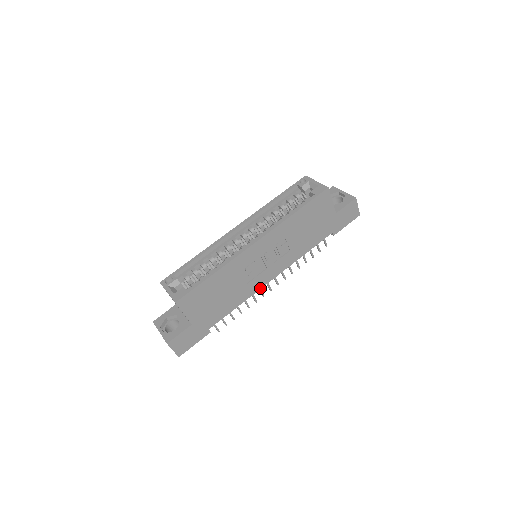
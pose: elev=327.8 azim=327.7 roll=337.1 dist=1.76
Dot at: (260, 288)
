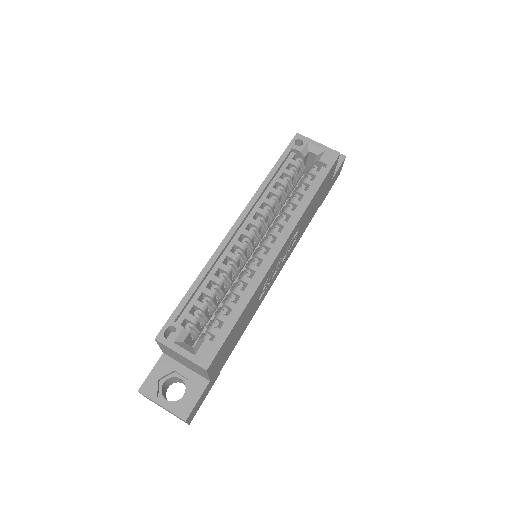
Dot at: occluded
